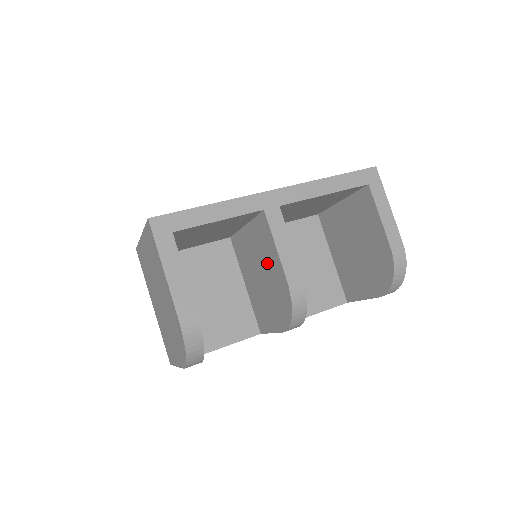
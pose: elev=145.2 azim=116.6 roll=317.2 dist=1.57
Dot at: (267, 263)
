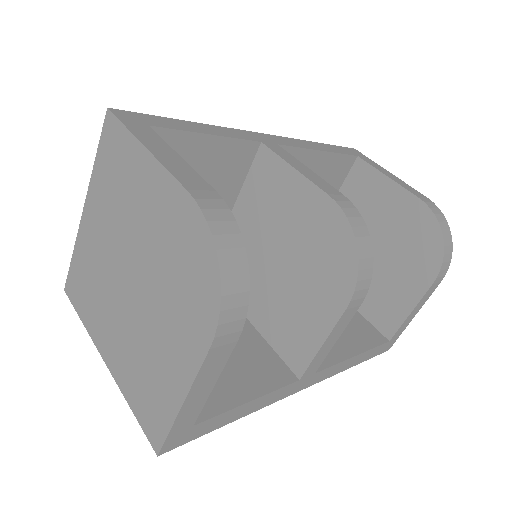
Dot at: (284, 218)
